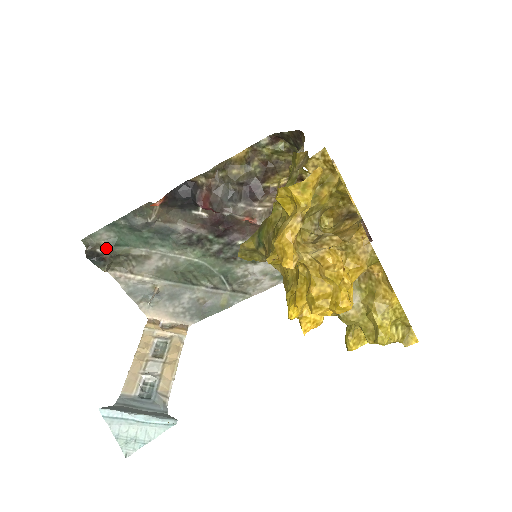
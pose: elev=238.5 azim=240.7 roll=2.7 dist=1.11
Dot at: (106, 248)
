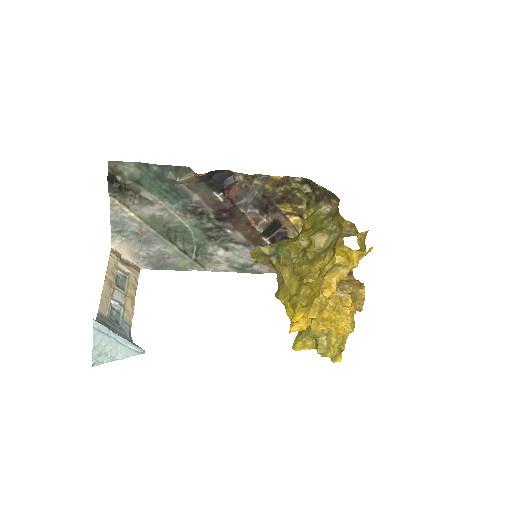
Dot at: (125, 179)
